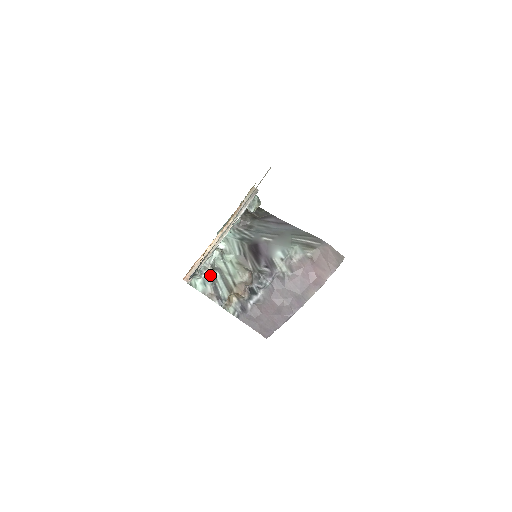
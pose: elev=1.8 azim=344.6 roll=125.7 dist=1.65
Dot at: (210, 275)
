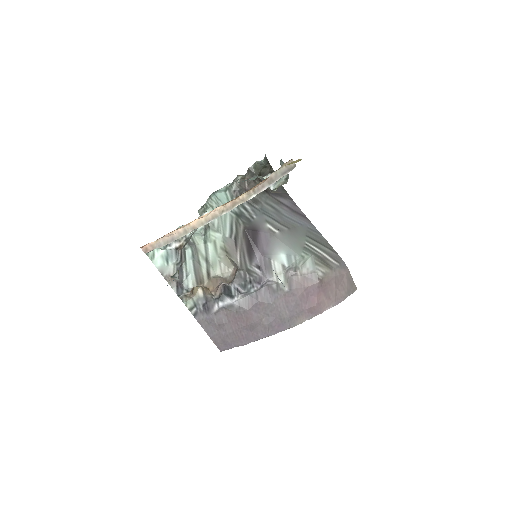
Dot at: (179, 250)
